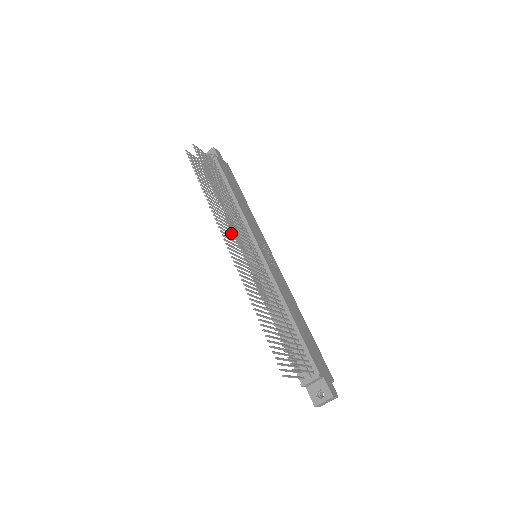
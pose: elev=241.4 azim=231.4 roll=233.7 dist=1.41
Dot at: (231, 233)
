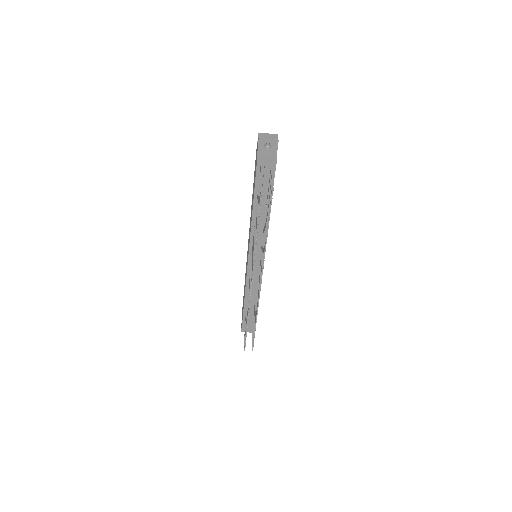
Dot at: occluded
